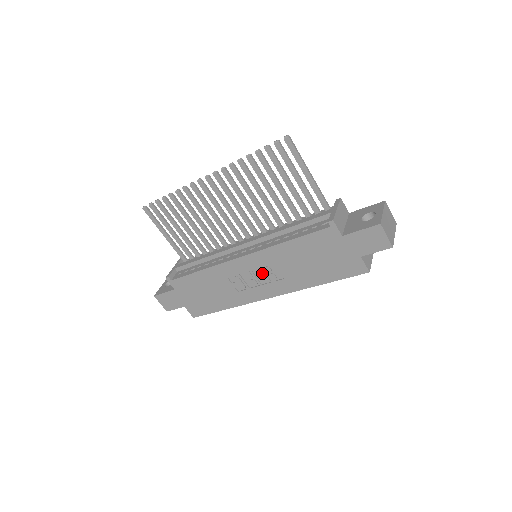
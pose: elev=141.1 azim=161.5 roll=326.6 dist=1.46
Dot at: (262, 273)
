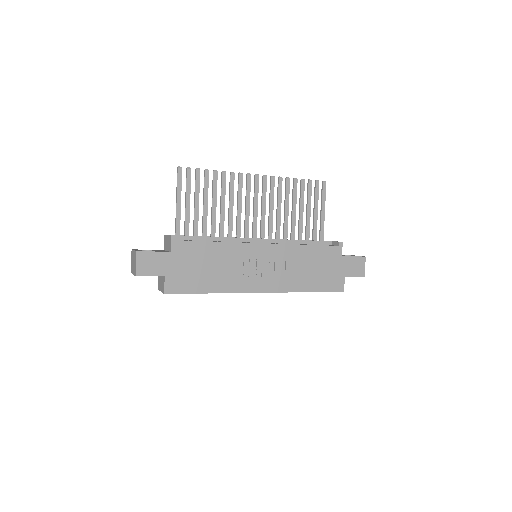
Dot at: (271, 265)
